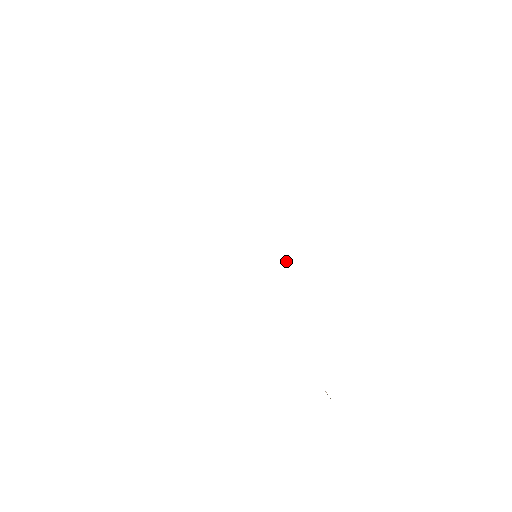
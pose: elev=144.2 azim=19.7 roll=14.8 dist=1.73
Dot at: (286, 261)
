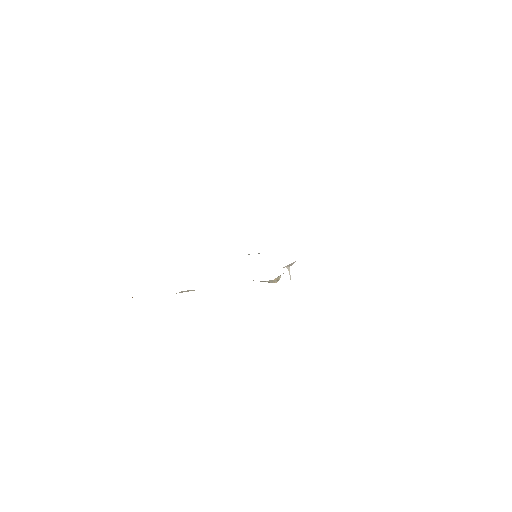
Dot at: occluded
